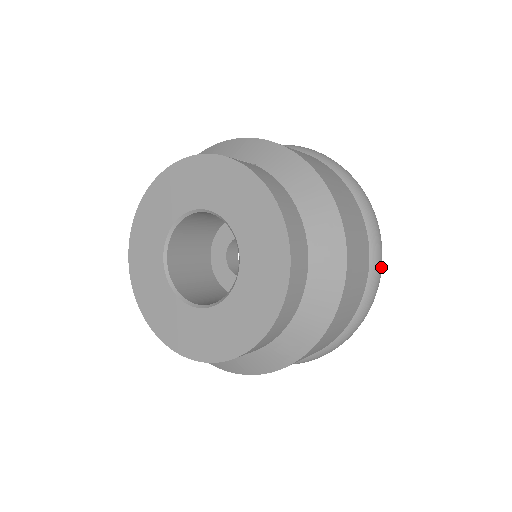
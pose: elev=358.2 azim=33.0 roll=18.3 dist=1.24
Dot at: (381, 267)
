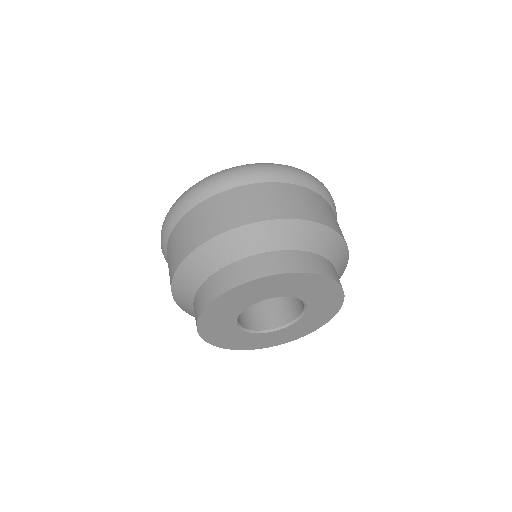
Dot at: (305, 174)
